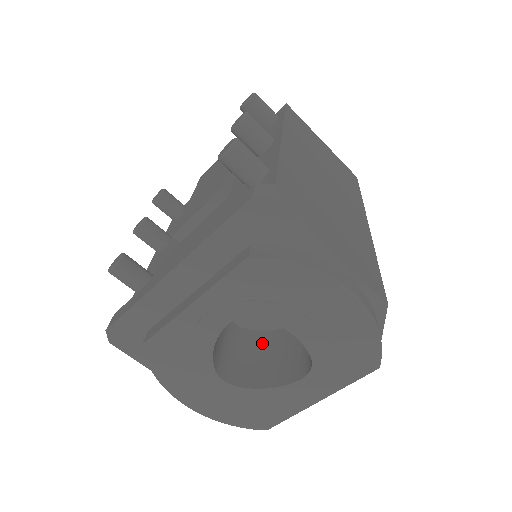
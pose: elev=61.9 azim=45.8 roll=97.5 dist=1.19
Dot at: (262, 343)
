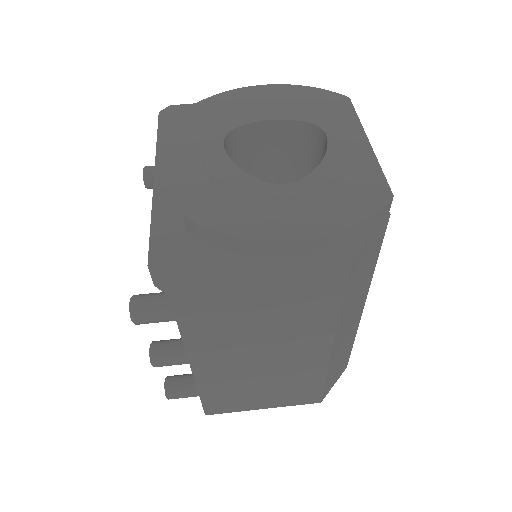
Dot at: occluded
